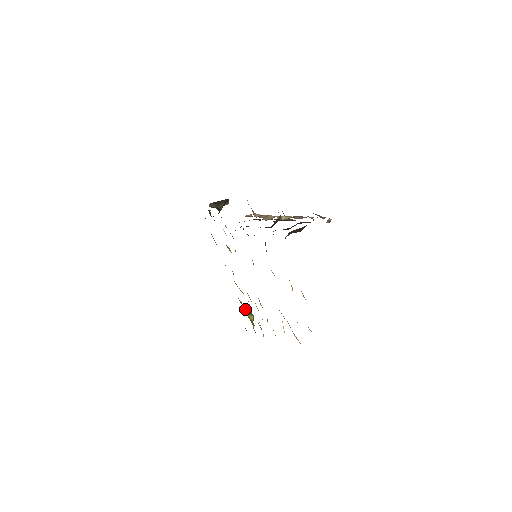
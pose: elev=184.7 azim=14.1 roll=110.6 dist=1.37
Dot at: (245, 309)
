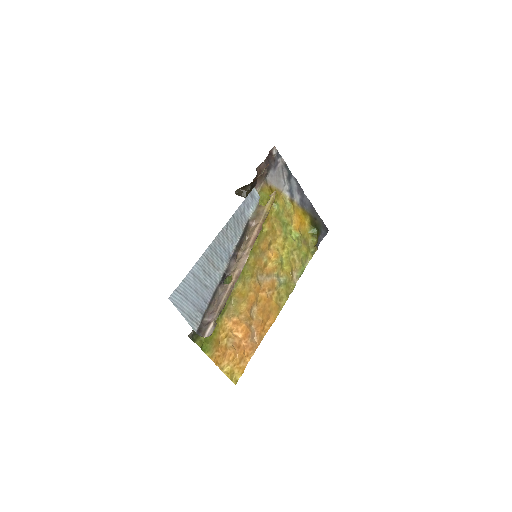
Dot at: (310, 233)
